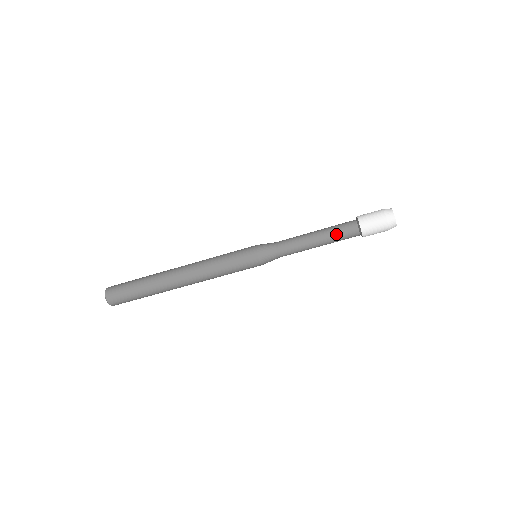
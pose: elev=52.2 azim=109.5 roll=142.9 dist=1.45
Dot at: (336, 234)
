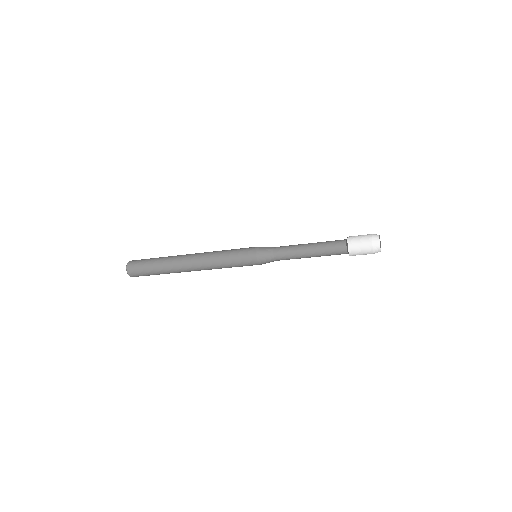
Dot at: (327, 255)
